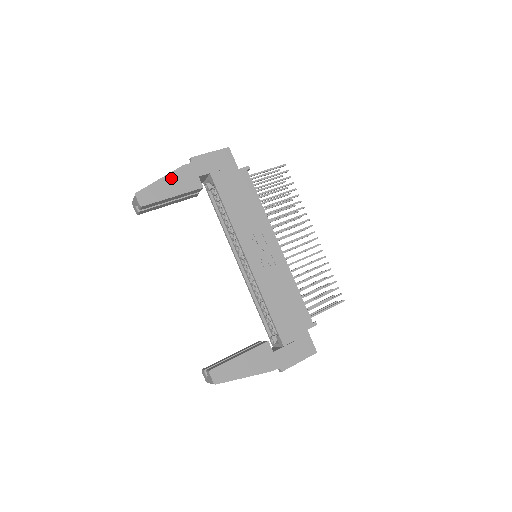
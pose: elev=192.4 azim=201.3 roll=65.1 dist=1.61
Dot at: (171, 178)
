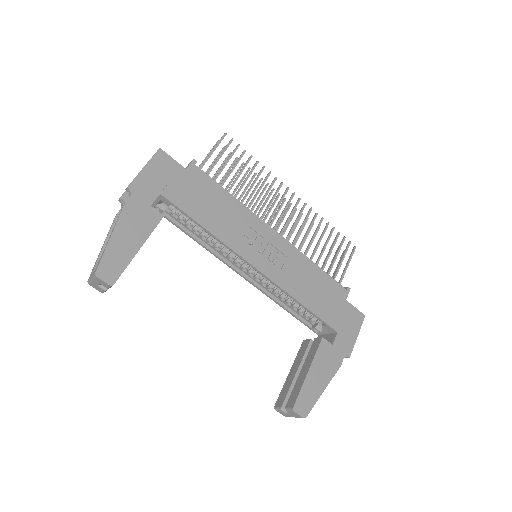
Dot at: (122, 227)
